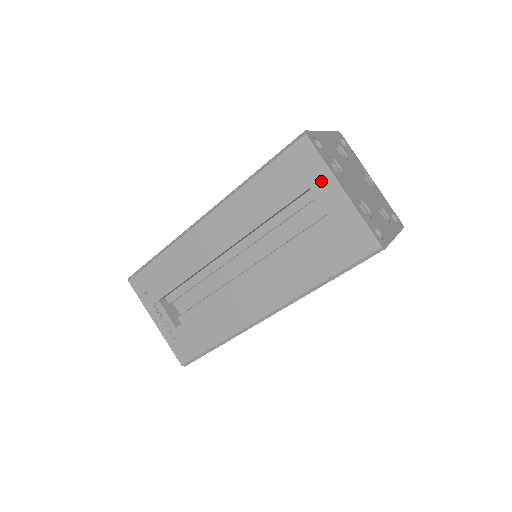
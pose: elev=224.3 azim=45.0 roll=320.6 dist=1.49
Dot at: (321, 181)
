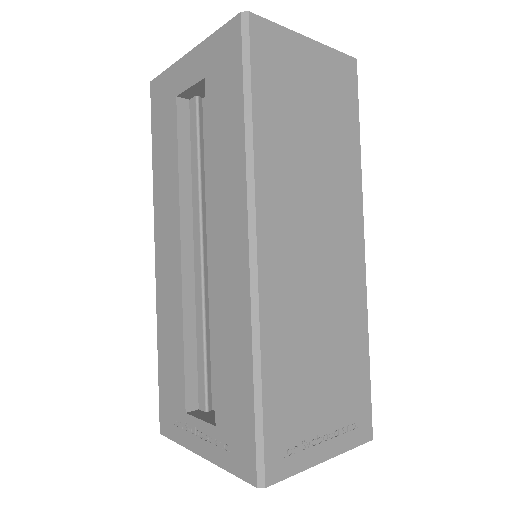
Dot at: (176, 79)
